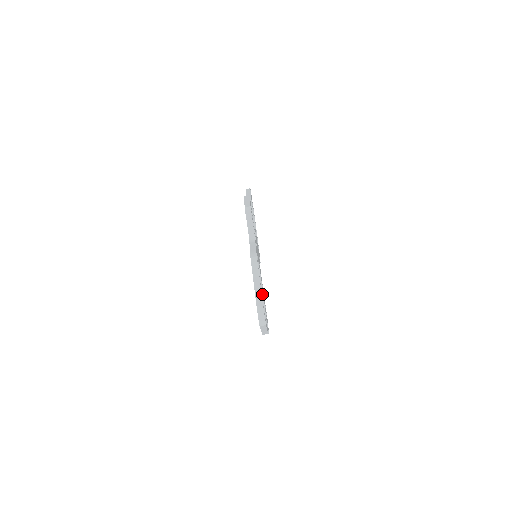
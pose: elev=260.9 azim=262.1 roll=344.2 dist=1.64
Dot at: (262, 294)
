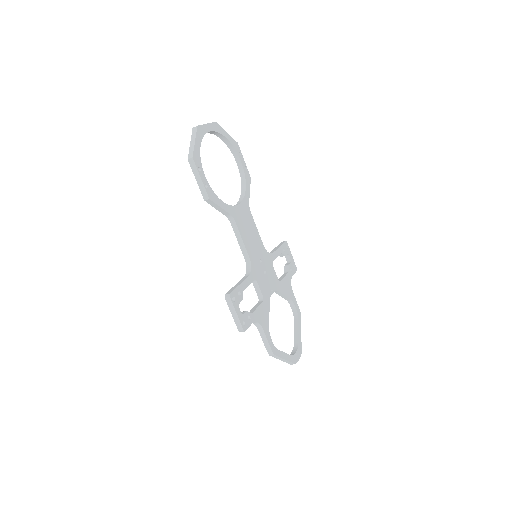
Dot at: (282, 294)
